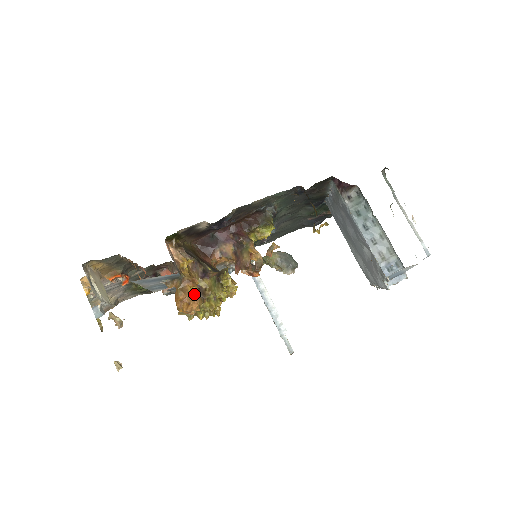
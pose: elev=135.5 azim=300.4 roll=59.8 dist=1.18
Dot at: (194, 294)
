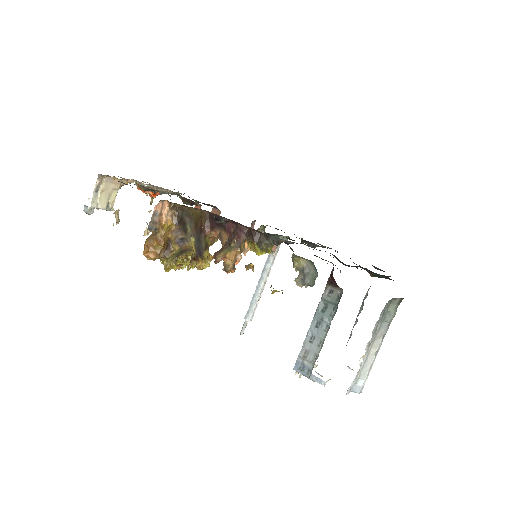
Dot at: (157, 249)
